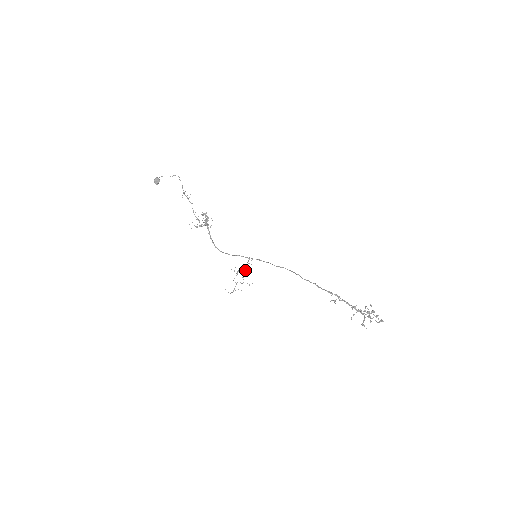
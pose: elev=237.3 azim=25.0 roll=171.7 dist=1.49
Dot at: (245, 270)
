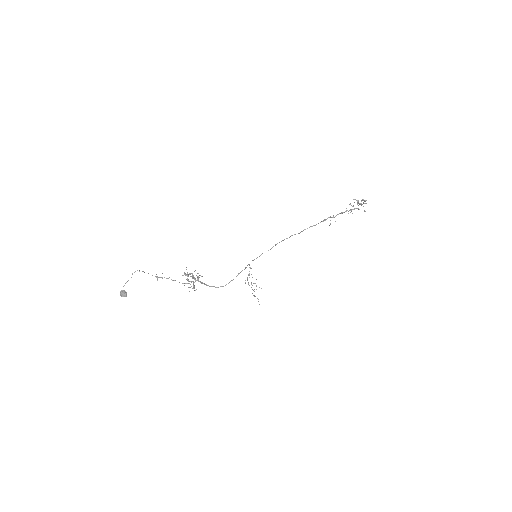
Dot at: occluded
